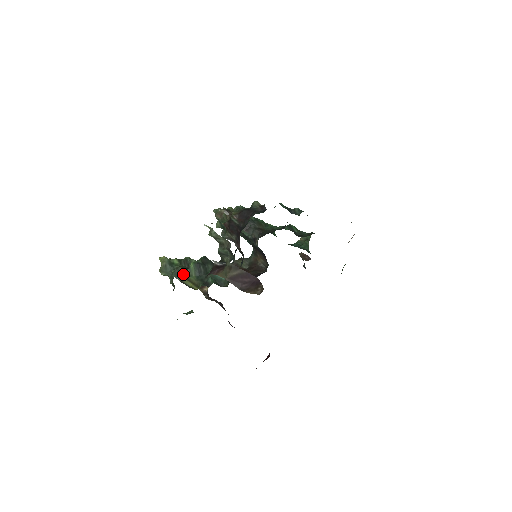
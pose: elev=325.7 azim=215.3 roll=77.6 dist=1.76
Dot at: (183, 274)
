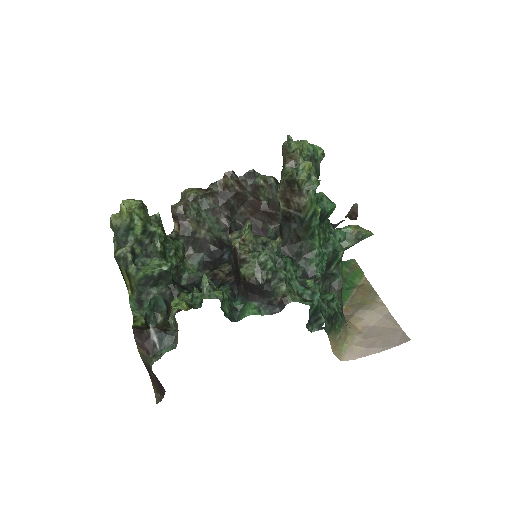
Dot at: (127, 266)
